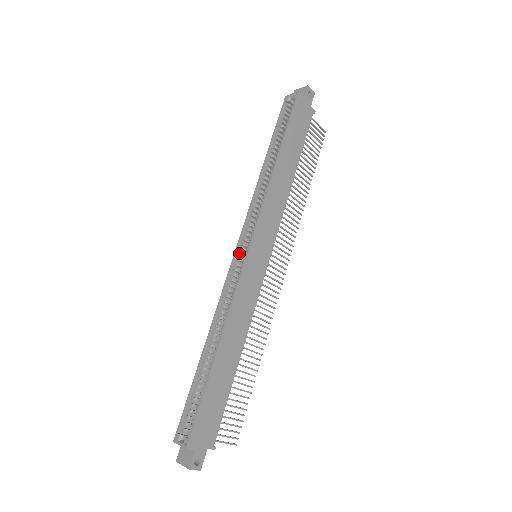
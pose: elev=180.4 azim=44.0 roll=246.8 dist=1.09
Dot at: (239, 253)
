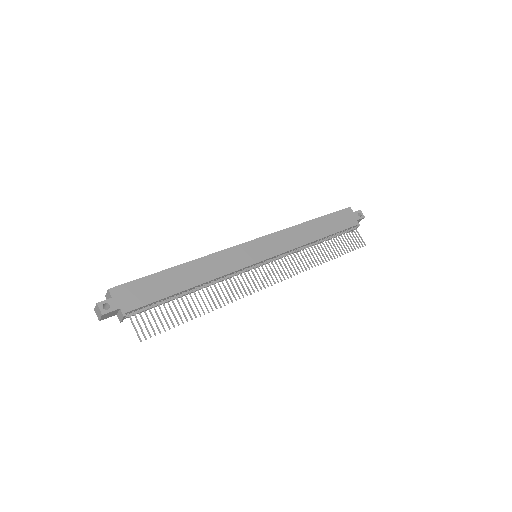
Dot at: occluded
